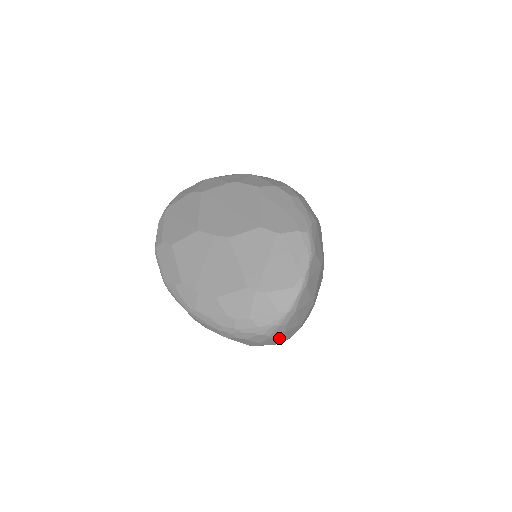
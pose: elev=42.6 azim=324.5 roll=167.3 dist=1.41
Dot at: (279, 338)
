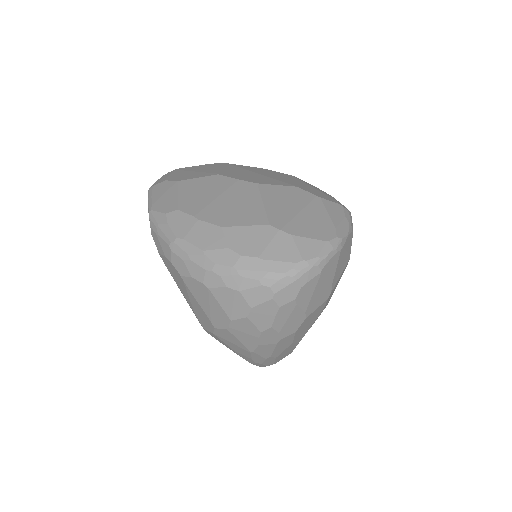
Dot at: (278, 314)
